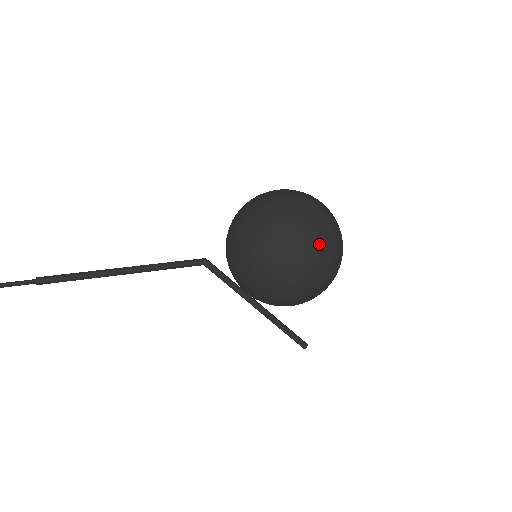
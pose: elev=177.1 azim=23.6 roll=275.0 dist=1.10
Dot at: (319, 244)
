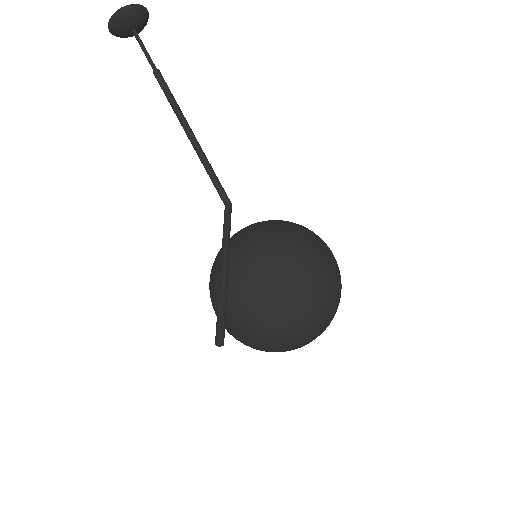
Dot at: (333, 262)
